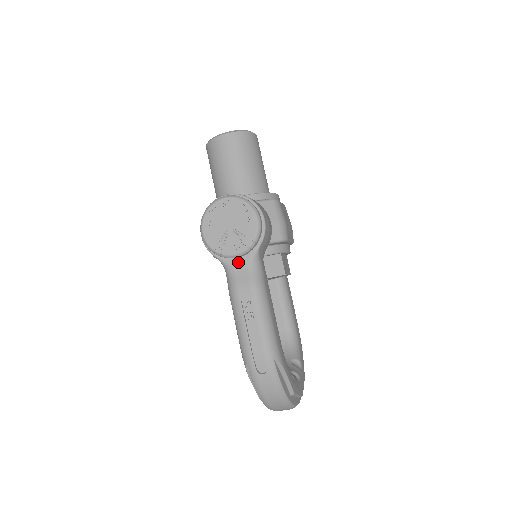
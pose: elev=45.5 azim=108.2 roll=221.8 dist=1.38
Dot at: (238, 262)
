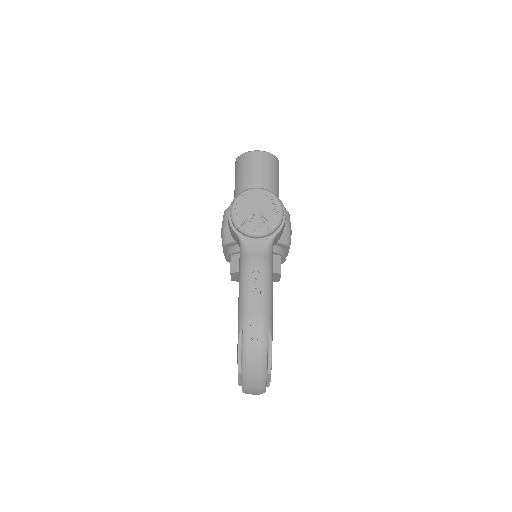
Dot at: (255, 242)
